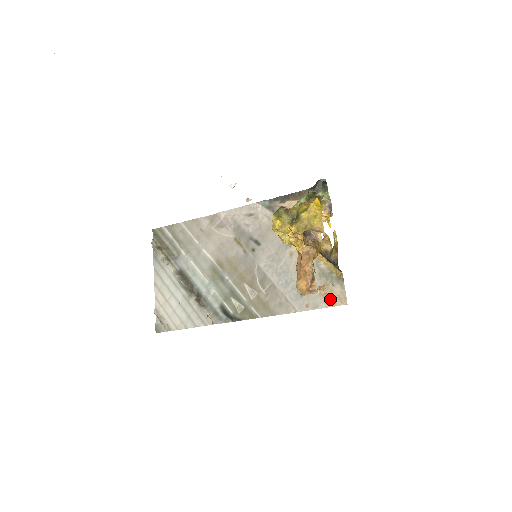
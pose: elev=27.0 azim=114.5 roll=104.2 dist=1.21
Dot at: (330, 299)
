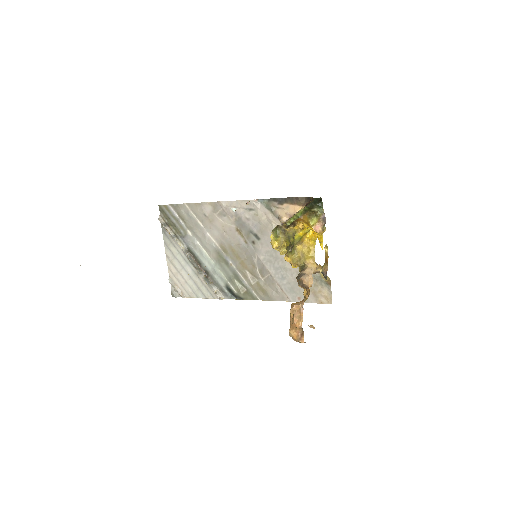
Dot at: (318, 297)
